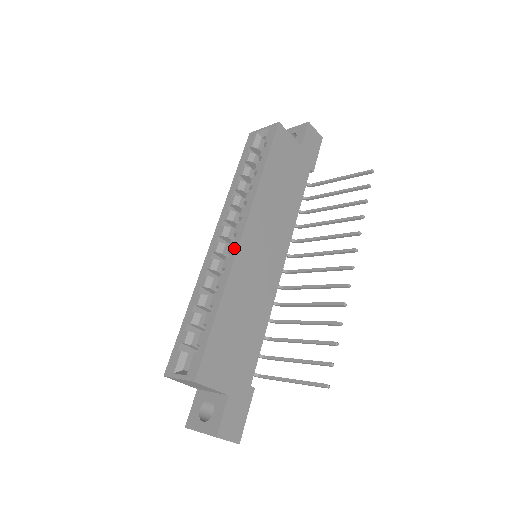
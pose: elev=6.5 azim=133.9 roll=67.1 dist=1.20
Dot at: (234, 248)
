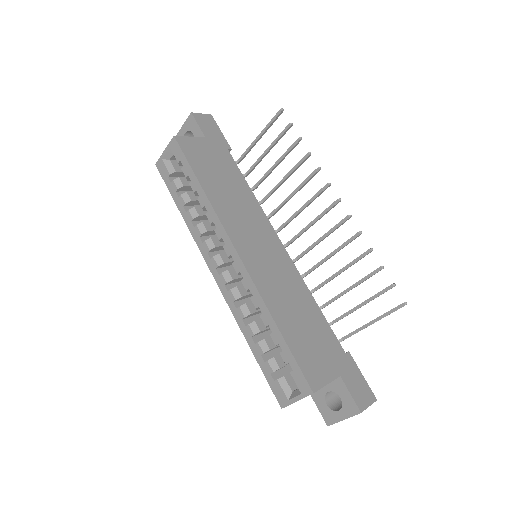
Dot at: (241, 268)
